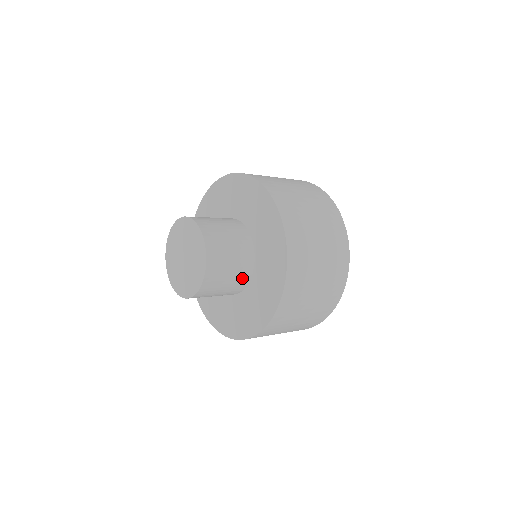
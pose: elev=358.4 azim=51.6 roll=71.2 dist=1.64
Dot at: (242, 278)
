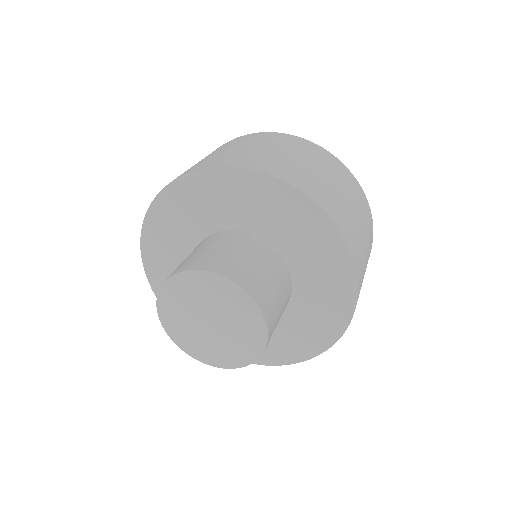
Dot at: occluded
